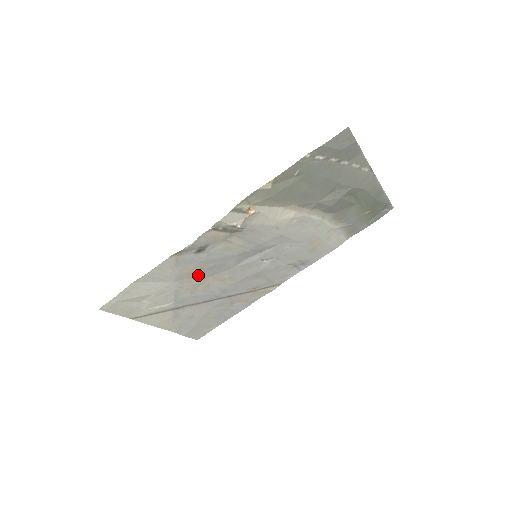
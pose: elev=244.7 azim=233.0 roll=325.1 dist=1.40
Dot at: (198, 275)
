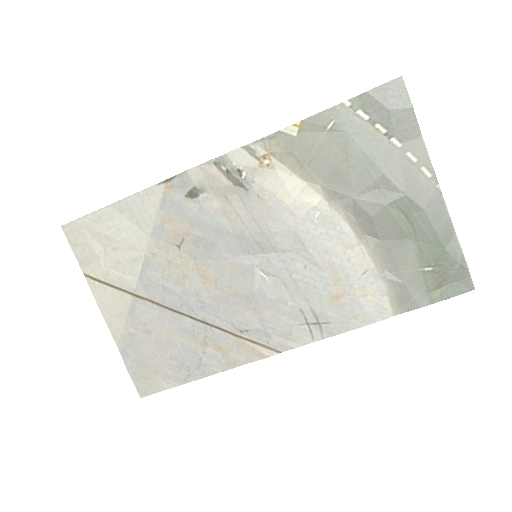
Dot at: (179, 245)
